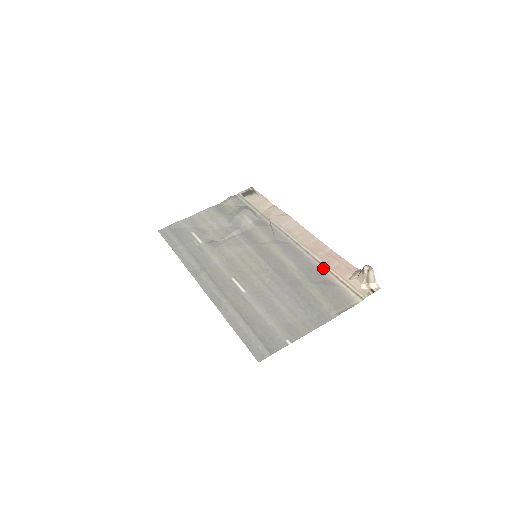
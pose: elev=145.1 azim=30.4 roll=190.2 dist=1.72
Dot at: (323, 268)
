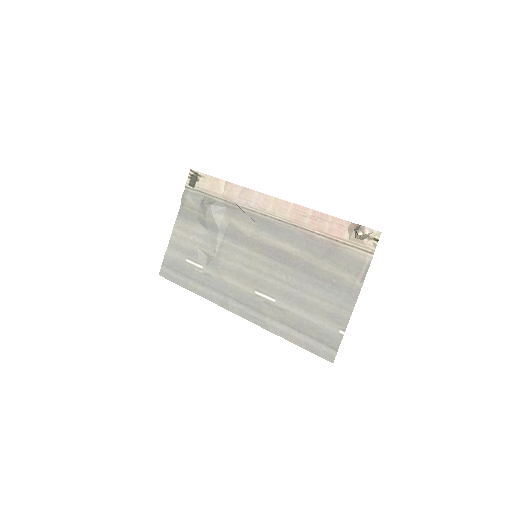
Dot at: (319, 237)
